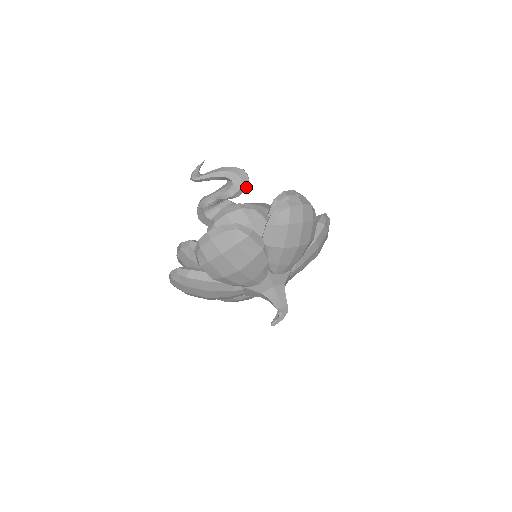
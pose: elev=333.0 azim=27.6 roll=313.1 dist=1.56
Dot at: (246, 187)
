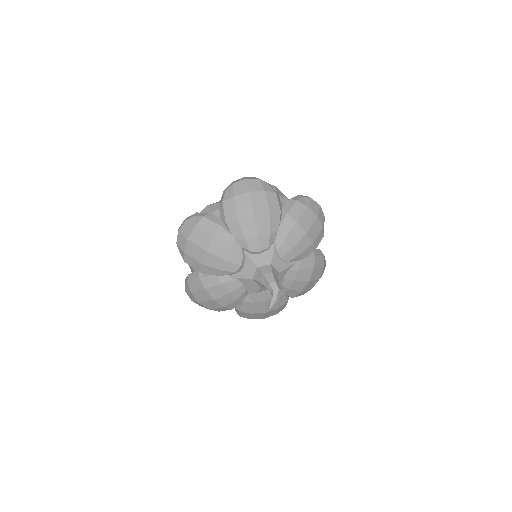
Dot at: occluded
